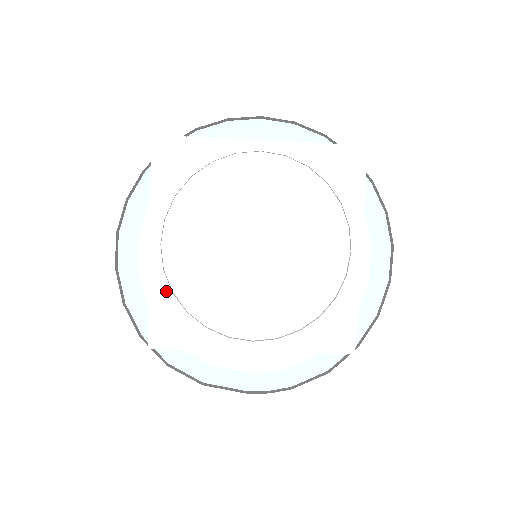
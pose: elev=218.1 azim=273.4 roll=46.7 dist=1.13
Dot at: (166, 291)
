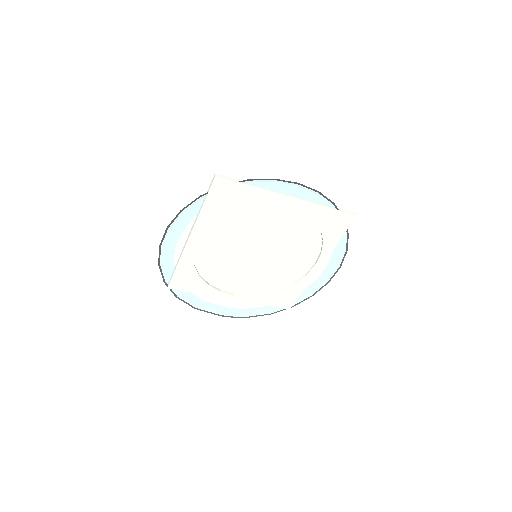
Dot at: (190, 264)
